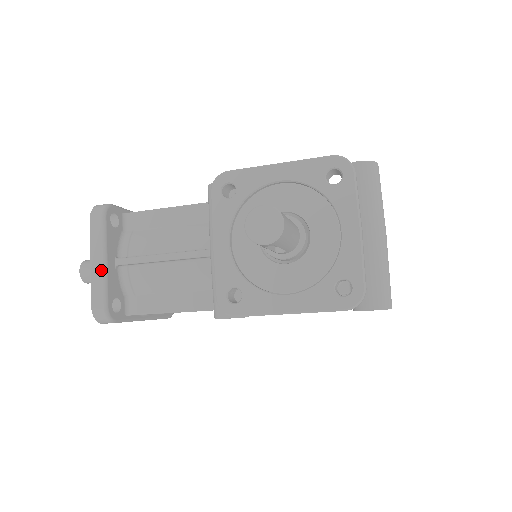
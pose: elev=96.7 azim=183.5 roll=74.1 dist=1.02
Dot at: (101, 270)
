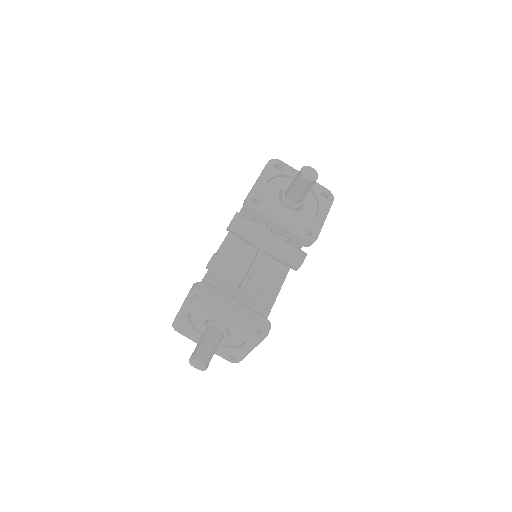
Dot at: (242, 305)
